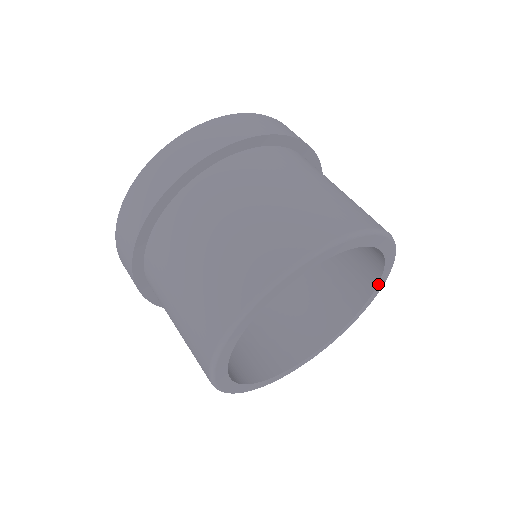
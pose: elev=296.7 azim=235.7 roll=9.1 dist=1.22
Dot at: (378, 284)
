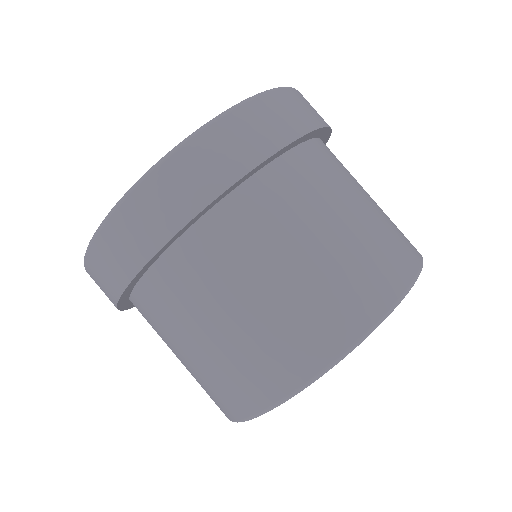
Dot at: occluded
